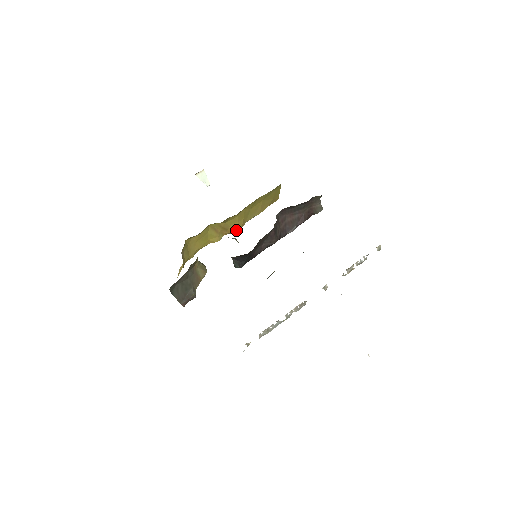
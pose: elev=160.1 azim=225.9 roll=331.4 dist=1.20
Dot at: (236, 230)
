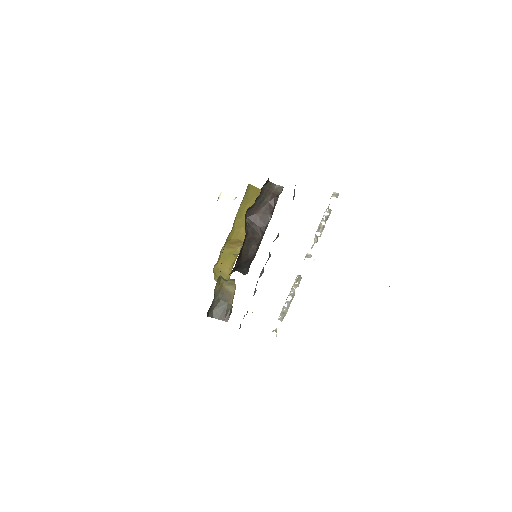
Dot at: (244, 238)
